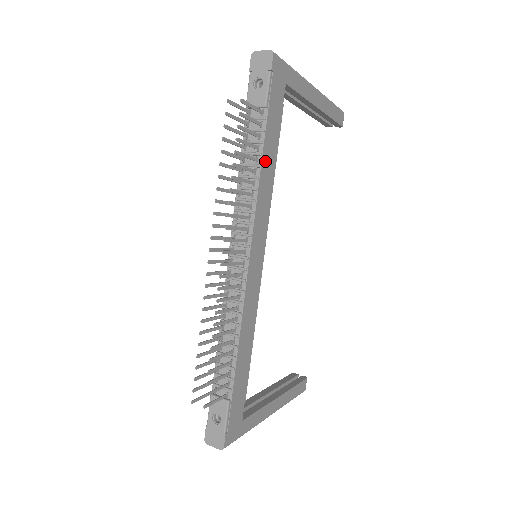
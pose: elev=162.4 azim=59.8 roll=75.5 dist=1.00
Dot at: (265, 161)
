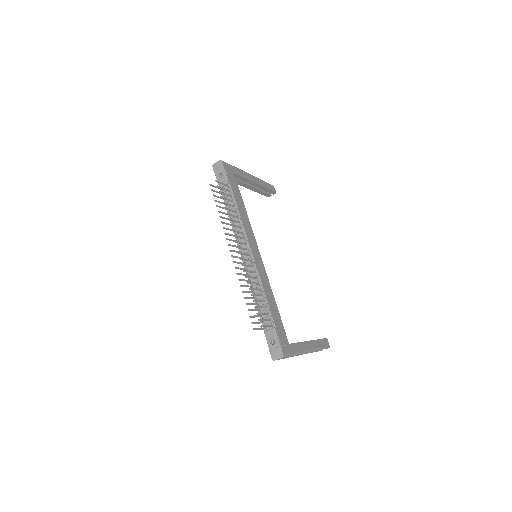
Dot at: (239, 206)
